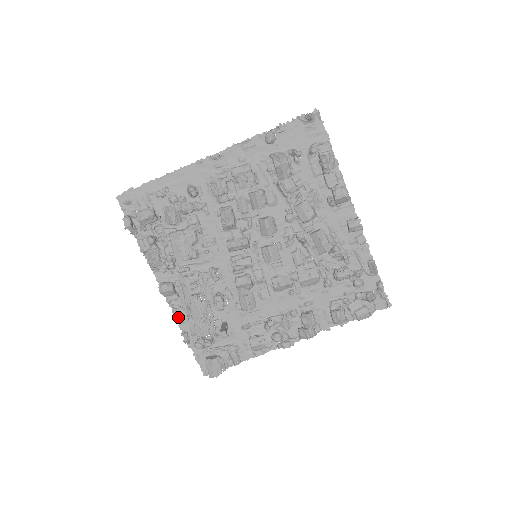
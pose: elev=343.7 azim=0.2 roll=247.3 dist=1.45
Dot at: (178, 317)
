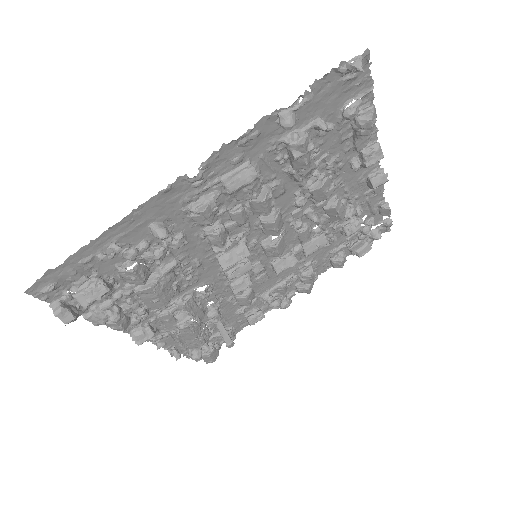
Dot at: (162, 345)
